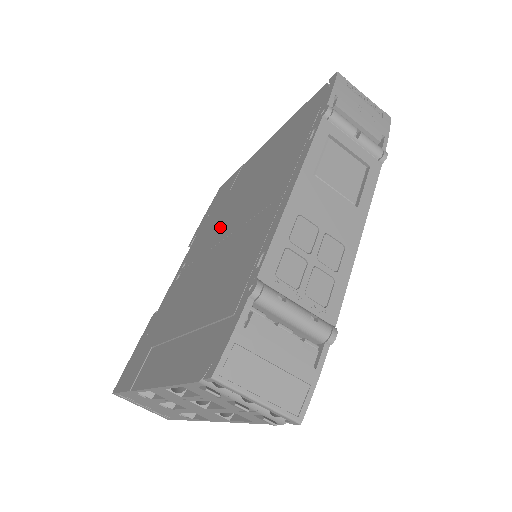
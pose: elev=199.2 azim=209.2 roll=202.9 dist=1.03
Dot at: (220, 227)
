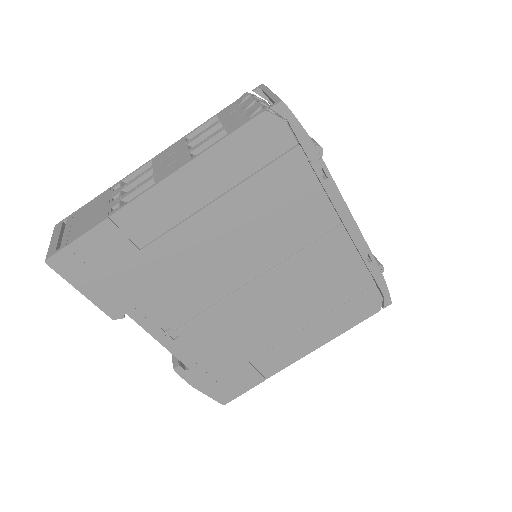
Dot at: occluded
